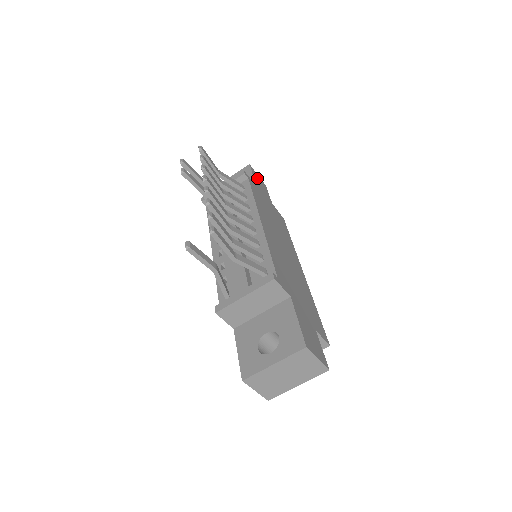
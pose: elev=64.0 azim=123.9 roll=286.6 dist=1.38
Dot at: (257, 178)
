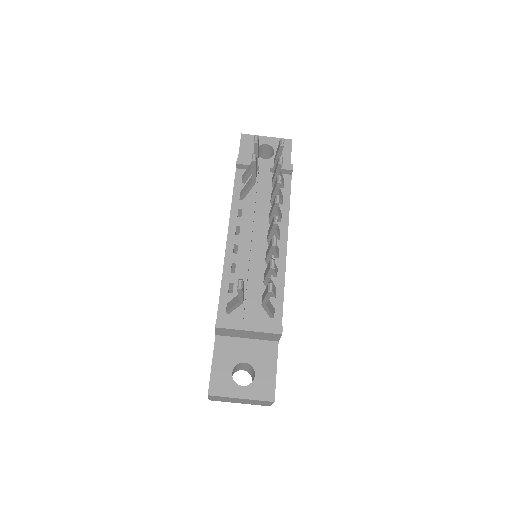
Dot at: occluded
